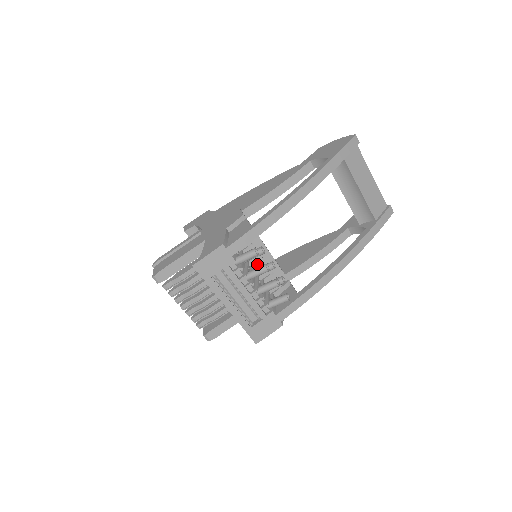
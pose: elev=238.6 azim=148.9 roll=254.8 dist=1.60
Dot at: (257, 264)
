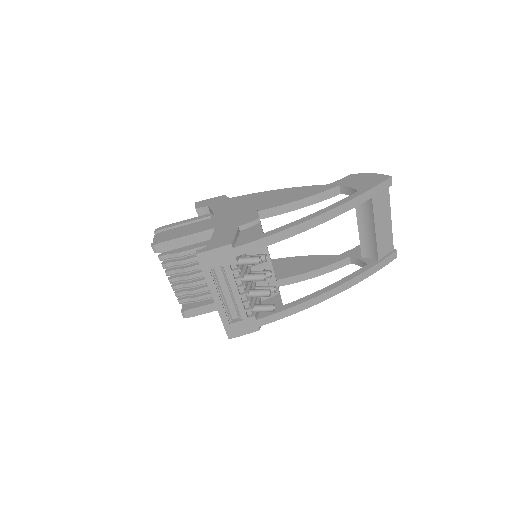
Dot at: (255, 267)
